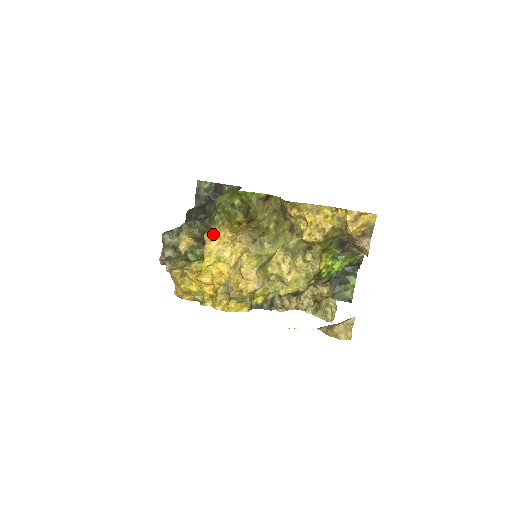
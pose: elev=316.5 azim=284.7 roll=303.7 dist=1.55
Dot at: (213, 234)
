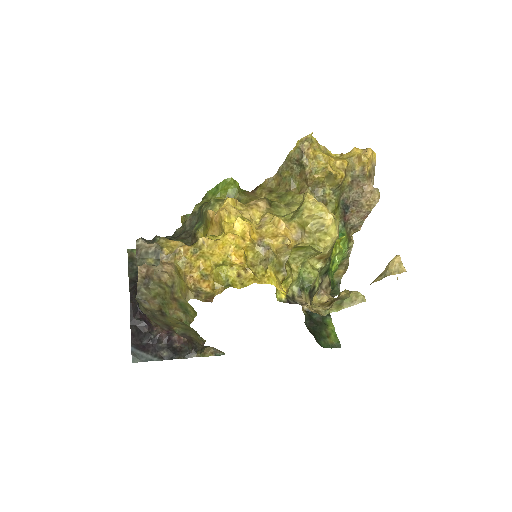
Dot at: occluded
